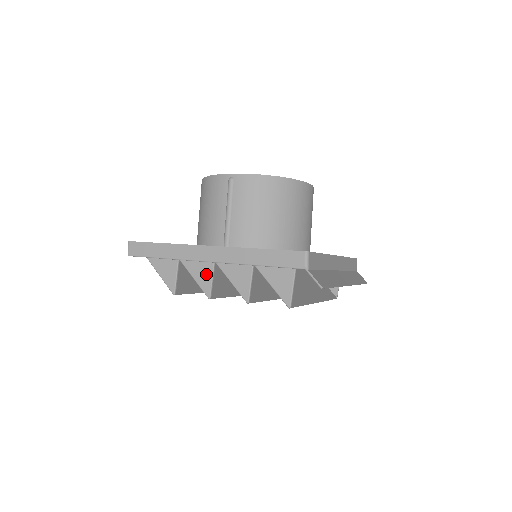
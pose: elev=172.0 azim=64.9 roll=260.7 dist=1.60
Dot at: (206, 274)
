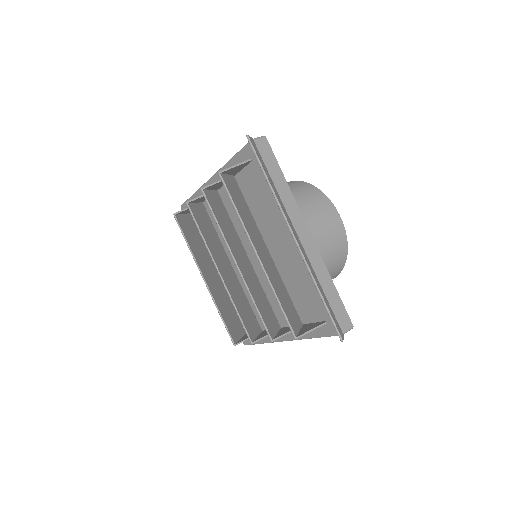
Dot at: occluded
